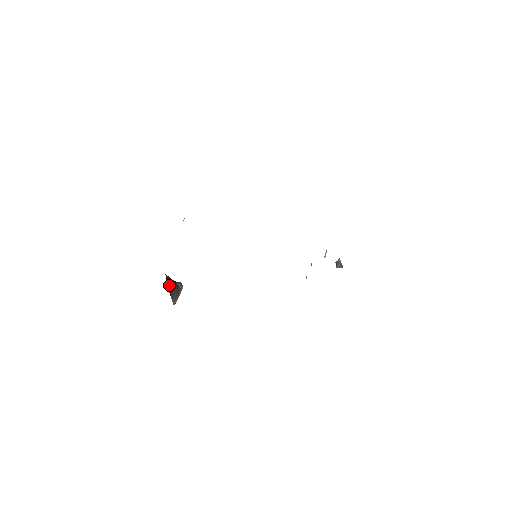
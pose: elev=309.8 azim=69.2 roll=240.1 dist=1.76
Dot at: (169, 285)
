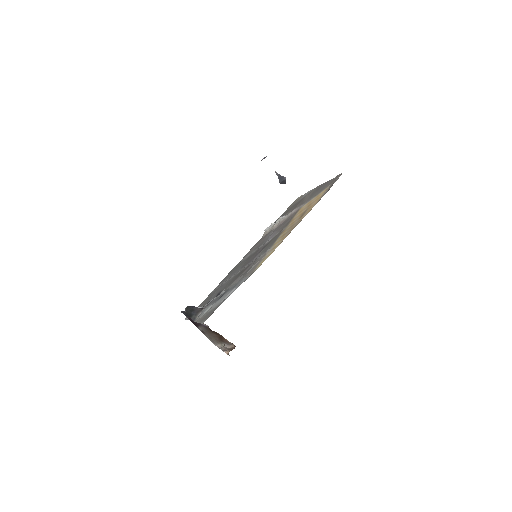
Dot at: (184, 311)
